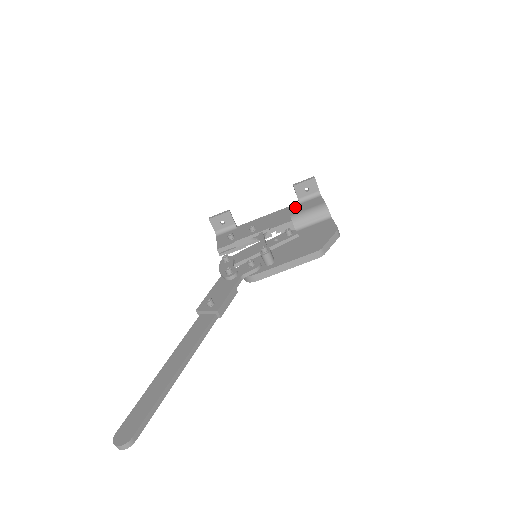
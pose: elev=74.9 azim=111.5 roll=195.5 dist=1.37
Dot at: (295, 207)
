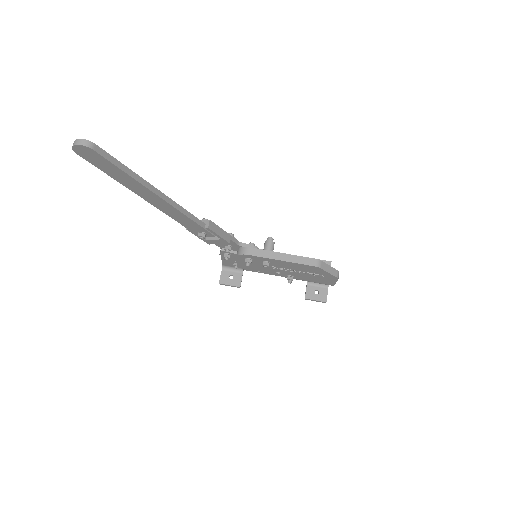
Dot at: occluded
